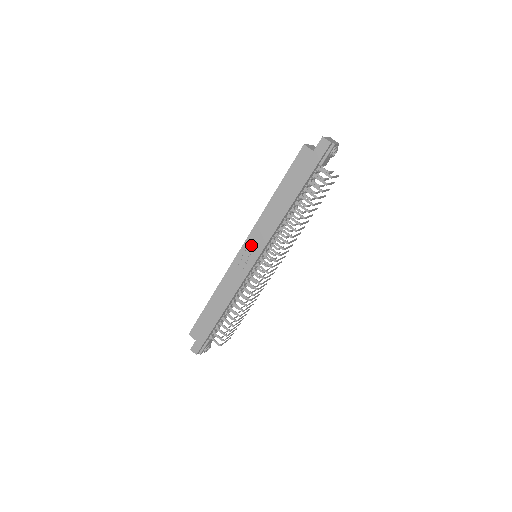
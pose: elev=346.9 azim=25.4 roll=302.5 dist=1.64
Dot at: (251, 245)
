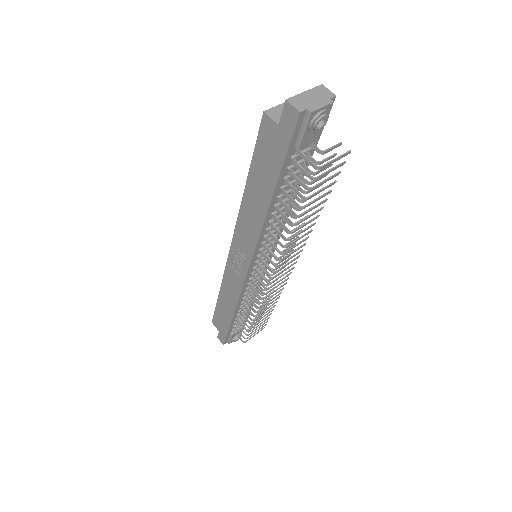
Dot at: (239, 248)
